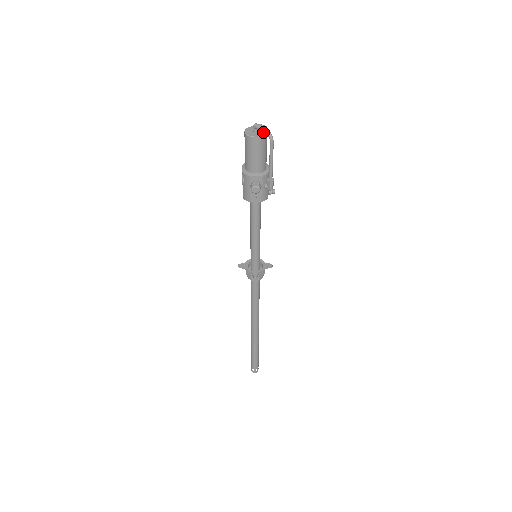
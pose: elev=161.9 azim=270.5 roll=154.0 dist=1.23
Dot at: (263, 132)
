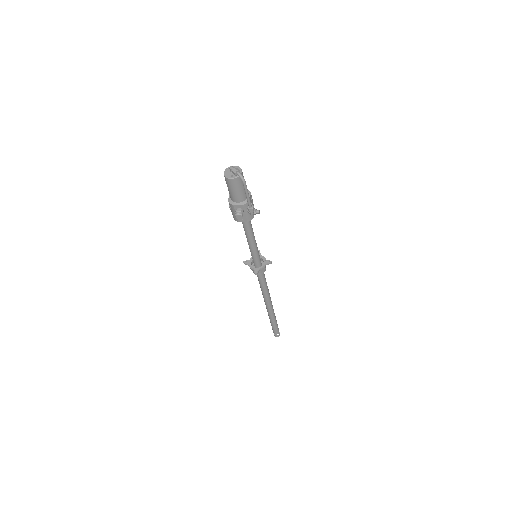
Dot at: (237, 174)
